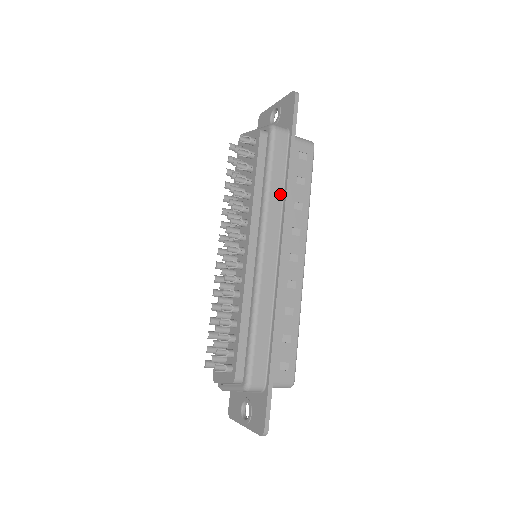
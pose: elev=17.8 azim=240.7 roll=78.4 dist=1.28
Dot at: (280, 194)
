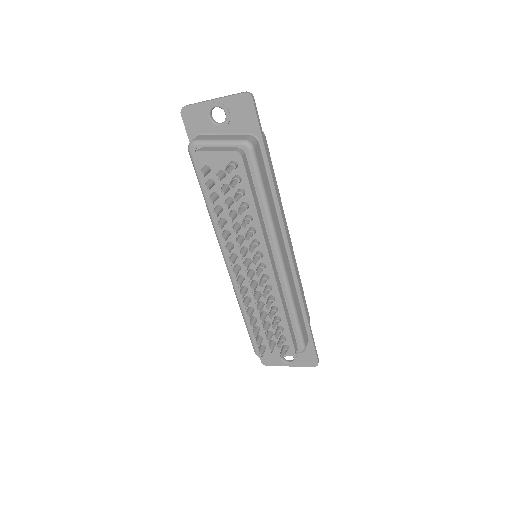
Dot at: (273, 203)
